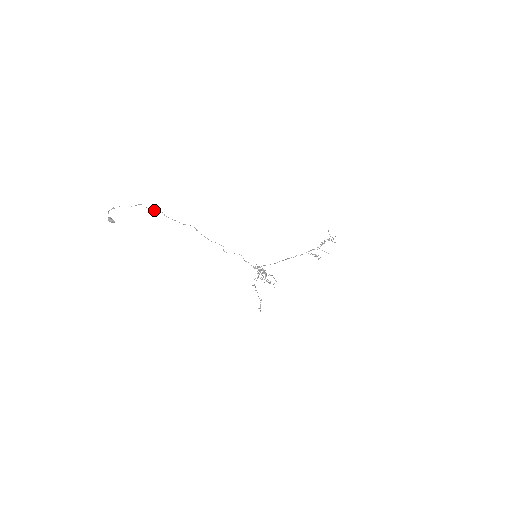
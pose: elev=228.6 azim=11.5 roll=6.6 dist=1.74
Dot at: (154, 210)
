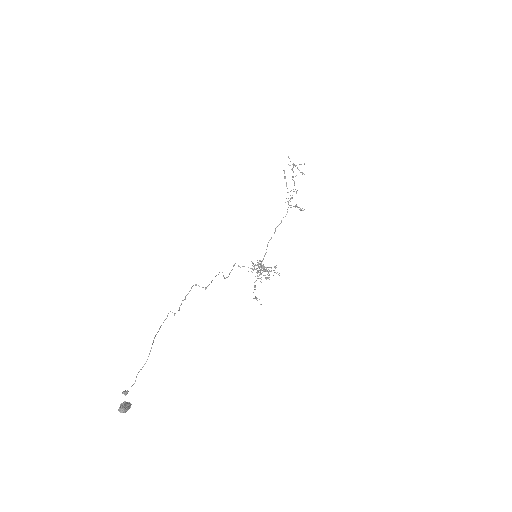
Dot at: occluded
